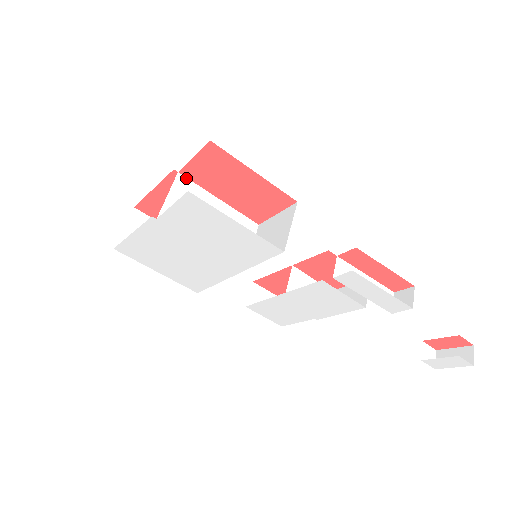
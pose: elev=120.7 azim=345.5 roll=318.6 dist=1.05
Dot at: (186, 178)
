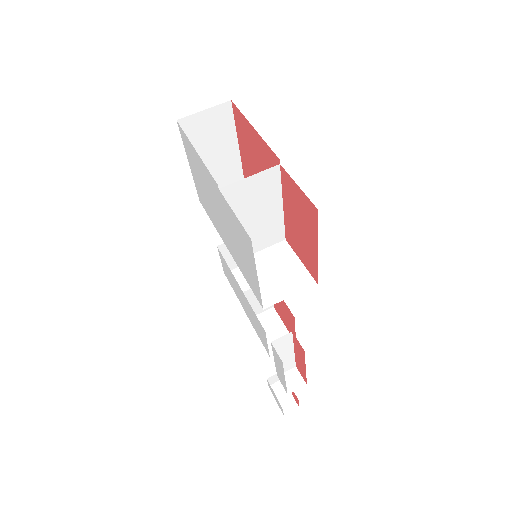
Dot at: (280, 173)
